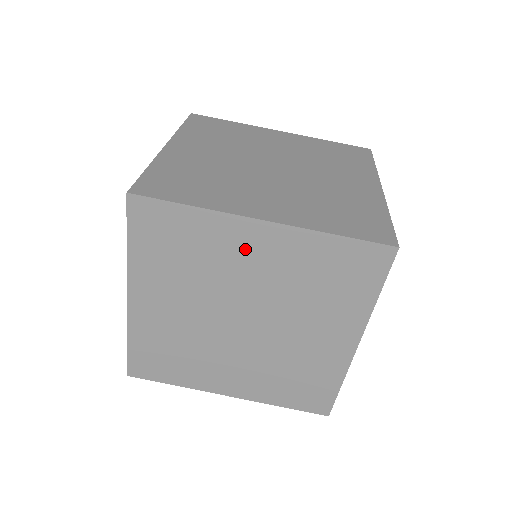
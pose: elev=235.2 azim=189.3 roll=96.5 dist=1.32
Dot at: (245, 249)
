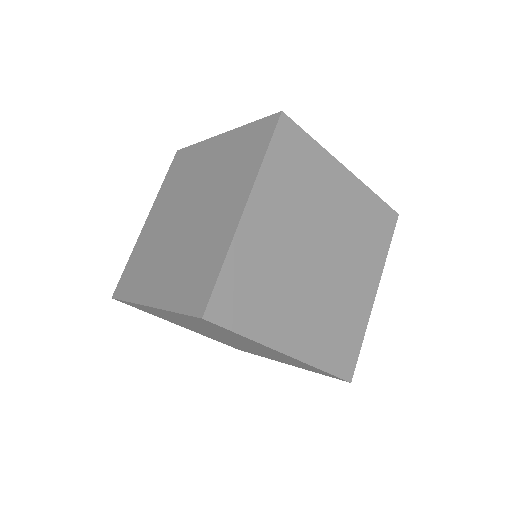
Dot at: (261, 347)
